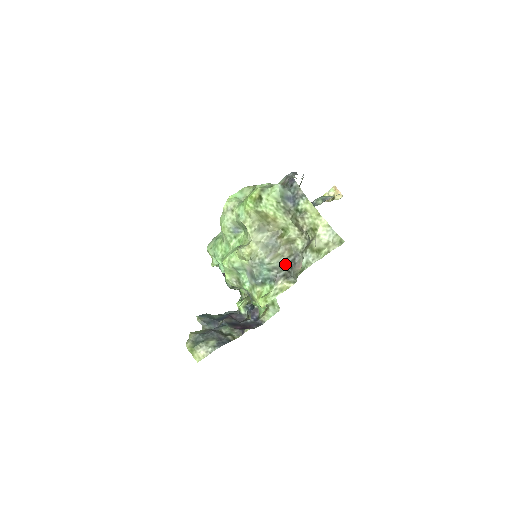
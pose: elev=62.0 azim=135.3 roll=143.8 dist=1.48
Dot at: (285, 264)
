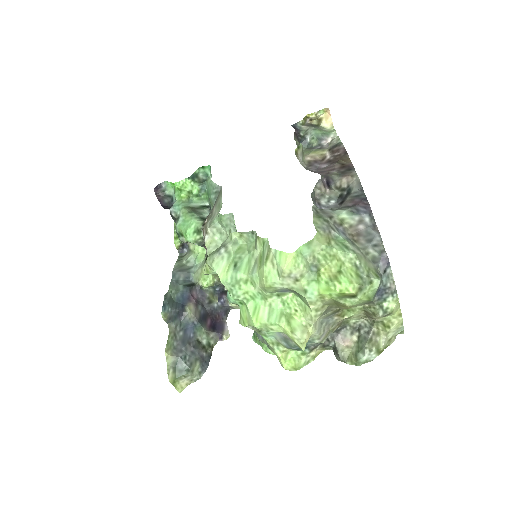
Dot at: occluded
